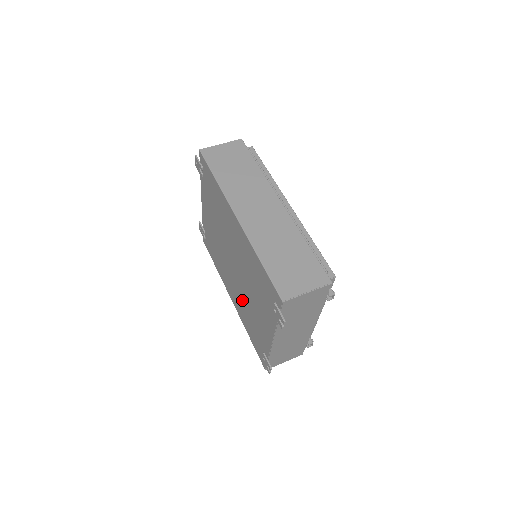
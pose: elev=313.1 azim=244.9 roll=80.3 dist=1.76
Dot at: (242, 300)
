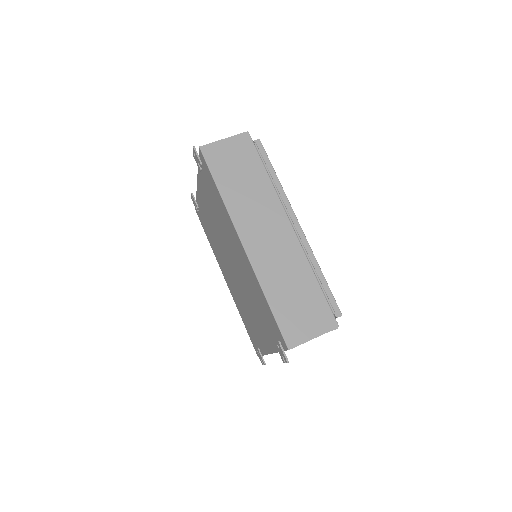
Dot at: (239, 296)
